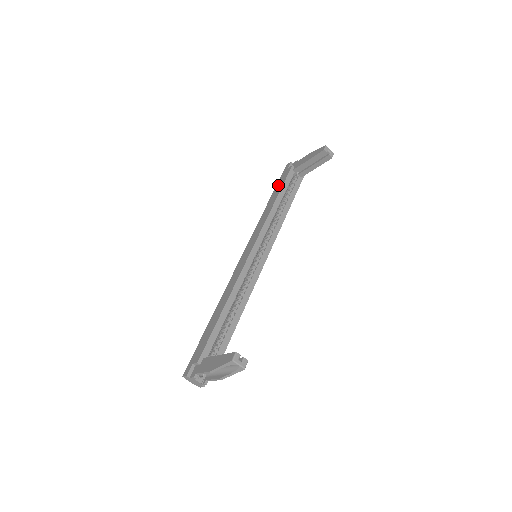
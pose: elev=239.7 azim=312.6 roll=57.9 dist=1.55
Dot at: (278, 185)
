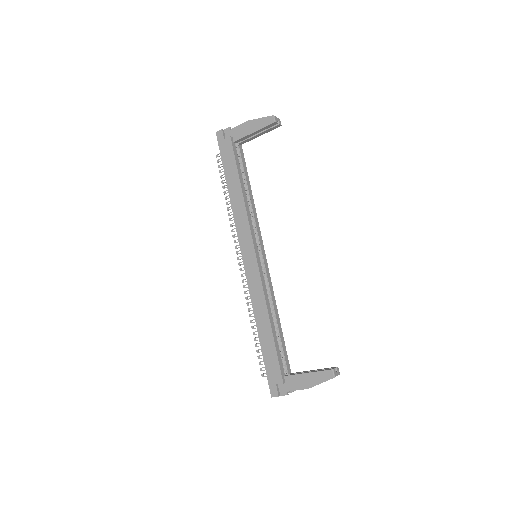
Dot at: (227, 165)
